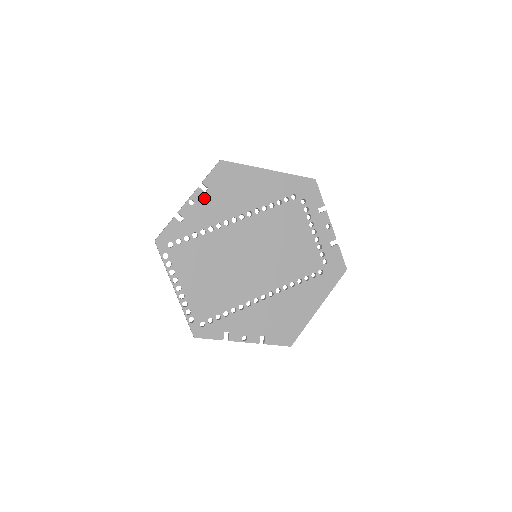
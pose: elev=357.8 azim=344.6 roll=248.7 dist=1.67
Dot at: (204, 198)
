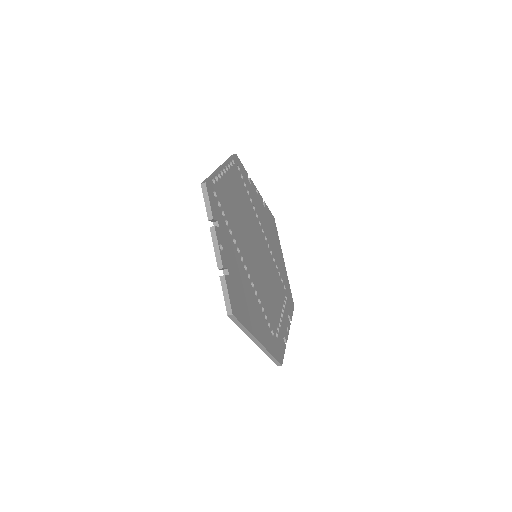
Dot at: (261, 203)
